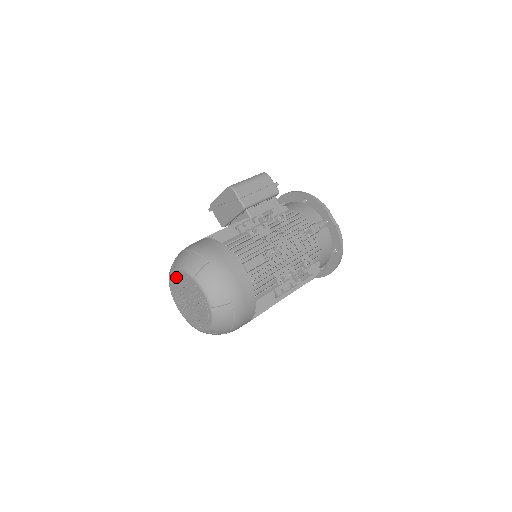
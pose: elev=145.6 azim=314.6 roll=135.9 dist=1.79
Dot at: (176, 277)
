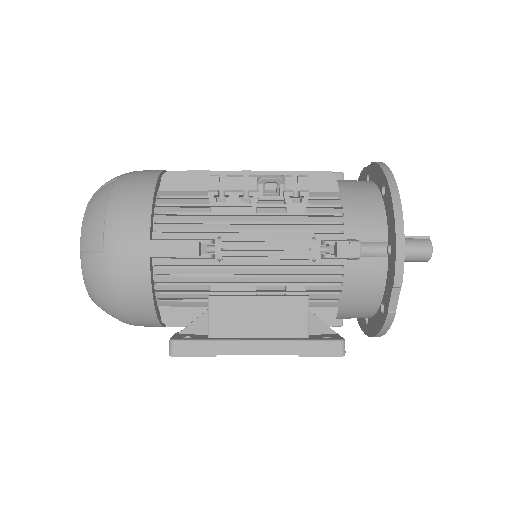
Dot at: occluded
